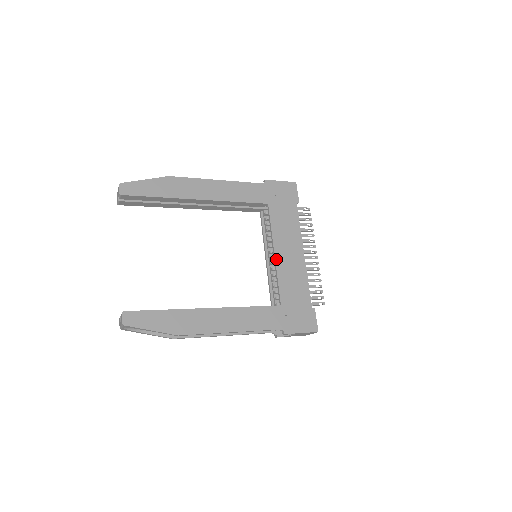
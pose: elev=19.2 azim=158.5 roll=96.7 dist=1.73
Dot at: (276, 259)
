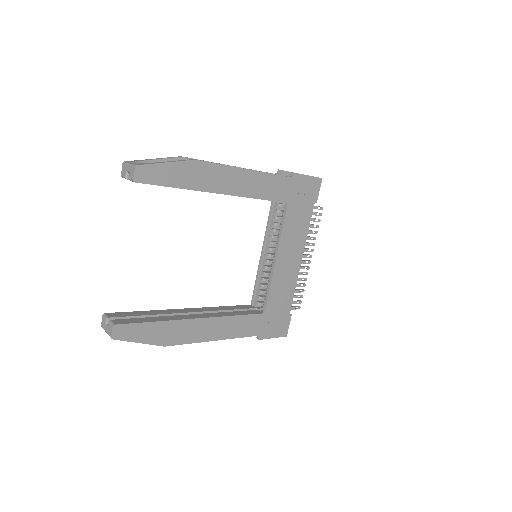
Dot at: (275, 266)
